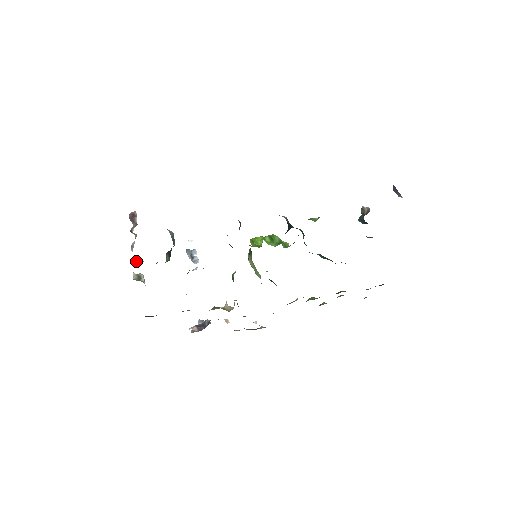
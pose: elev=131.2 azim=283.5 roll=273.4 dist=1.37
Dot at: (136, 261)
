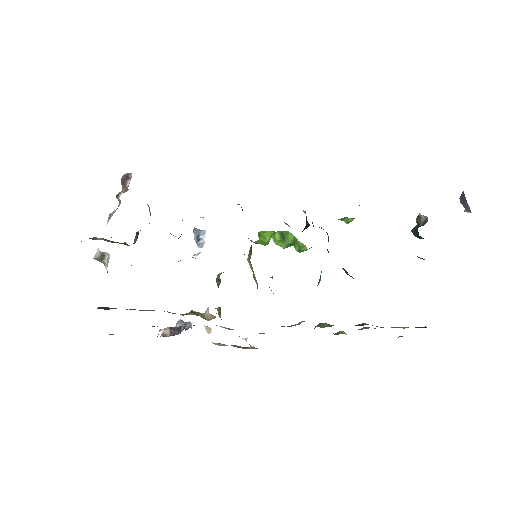
Dot at: (94, 237)
